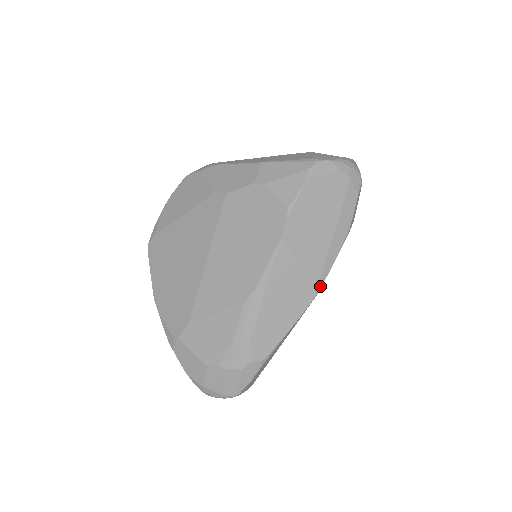
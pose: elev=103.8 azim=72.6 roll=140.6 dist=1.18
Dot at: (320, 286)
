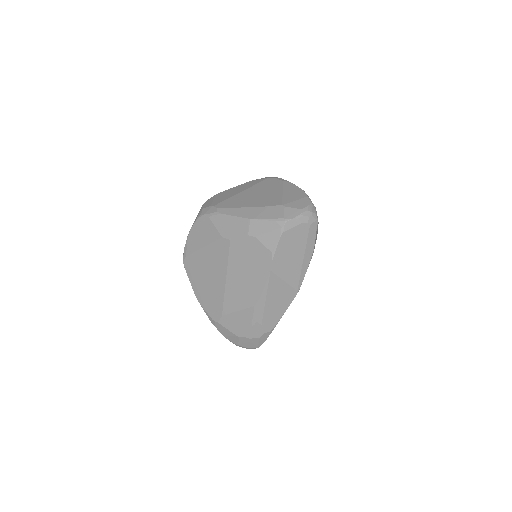
Dot at: (299, 287)
